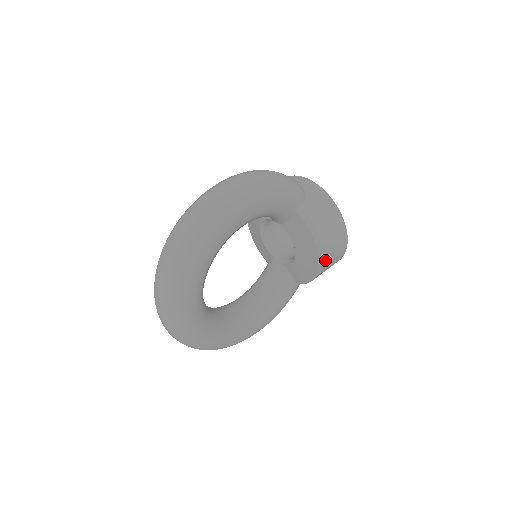
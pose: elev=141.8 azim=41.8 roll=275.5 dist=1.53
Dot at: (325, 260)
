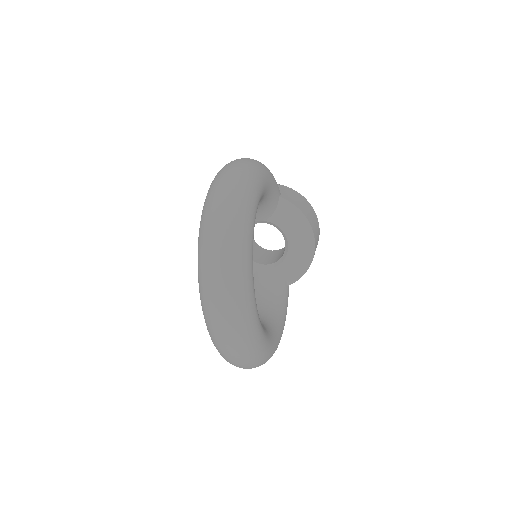
Dot at: (316, 240)
